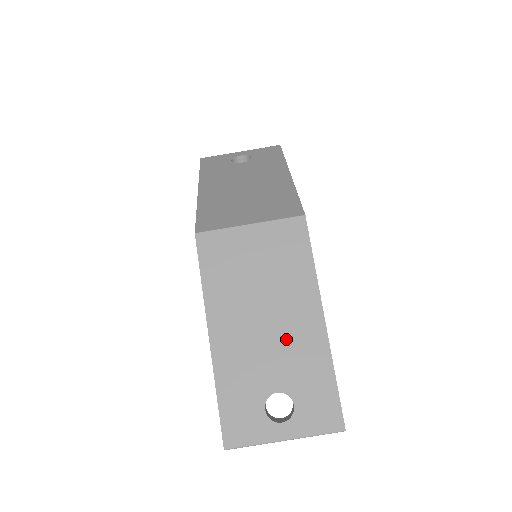
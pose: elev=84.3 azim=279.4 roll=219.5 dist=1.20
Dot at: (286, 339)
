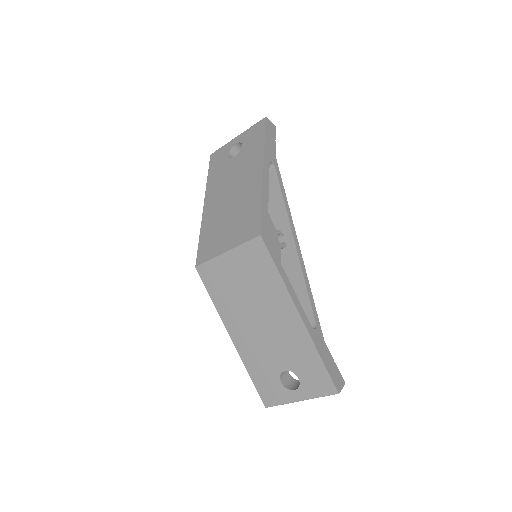
Dot at: (279, 334)
